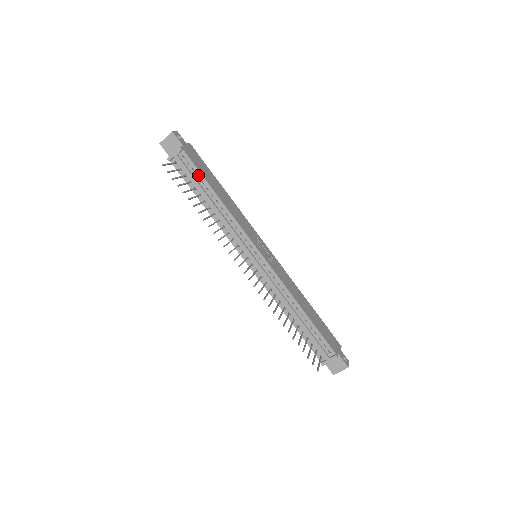
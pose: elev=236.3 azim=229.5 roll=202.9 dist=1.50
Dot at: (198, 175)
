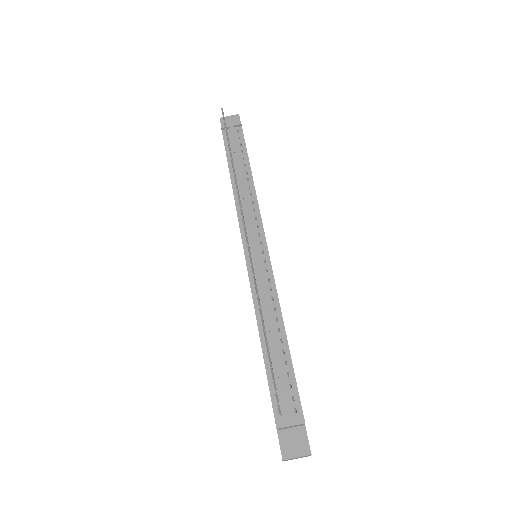
Dot at: (243, 150)
